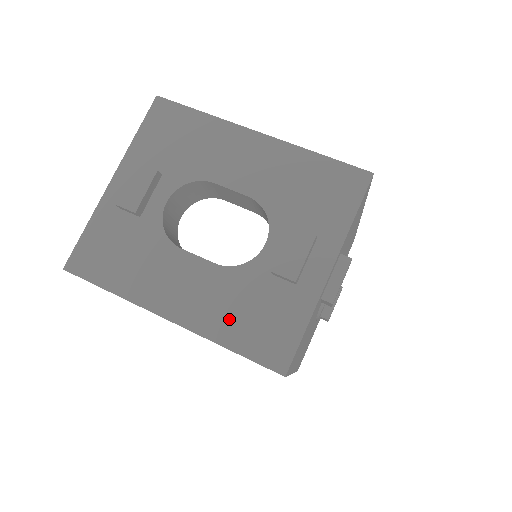
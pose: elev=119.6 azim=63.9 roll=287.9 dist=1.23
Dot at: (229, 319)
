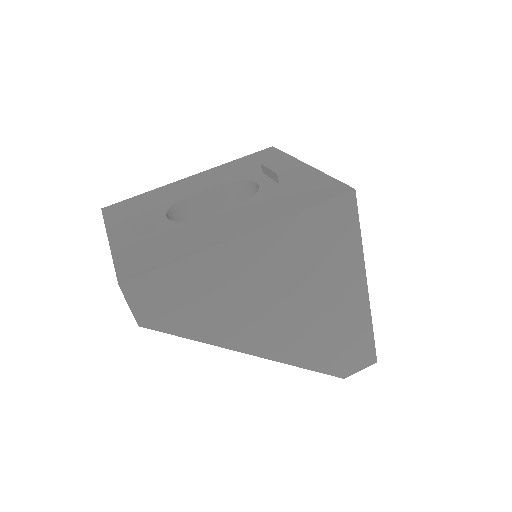
Dot at: (284, 205)
